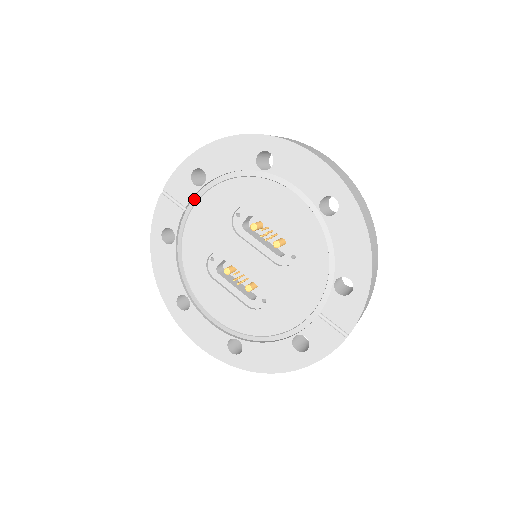
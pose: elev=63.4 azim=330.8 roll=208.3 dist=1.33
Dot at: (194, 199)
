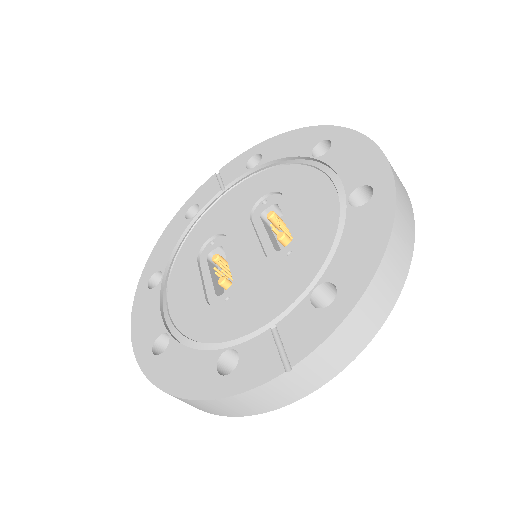
Dot at: (237, 182)
